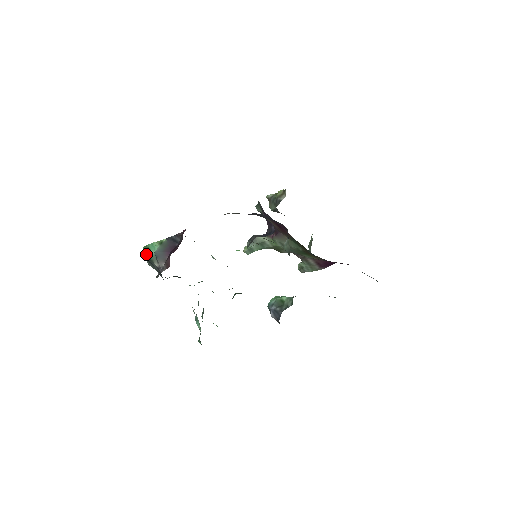
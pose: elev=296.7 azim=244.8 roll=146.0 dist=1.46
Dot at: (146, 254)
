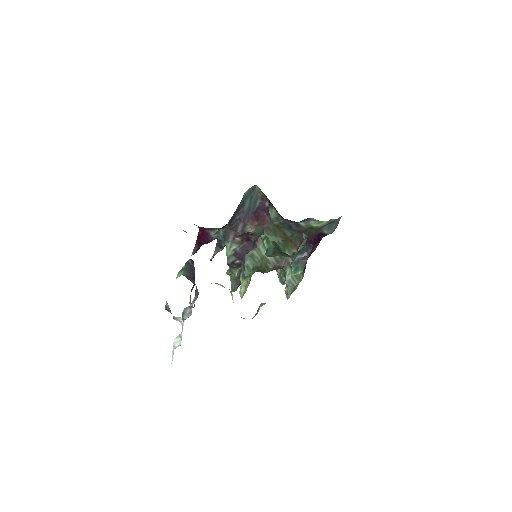
Dot at: occluded
